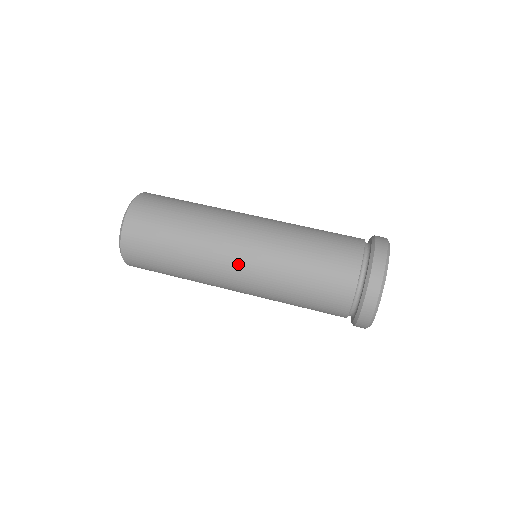
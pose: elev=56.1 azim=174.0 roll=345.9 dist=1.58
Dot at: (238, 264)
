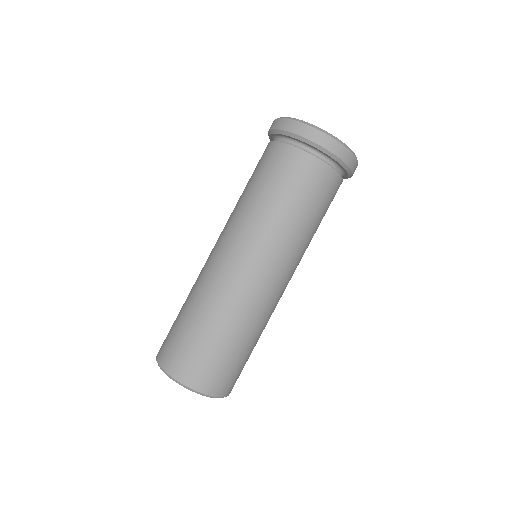
Dot at: (255, 268)
